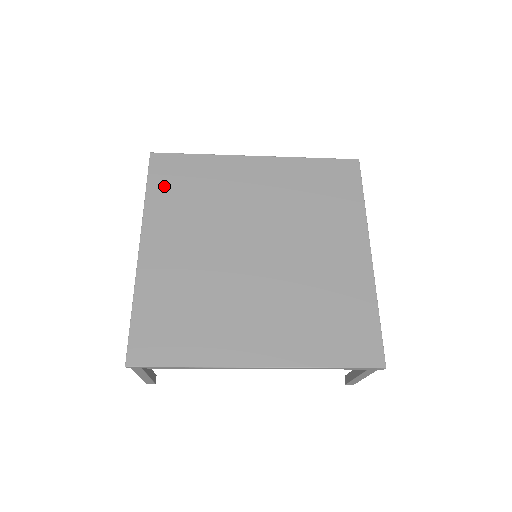
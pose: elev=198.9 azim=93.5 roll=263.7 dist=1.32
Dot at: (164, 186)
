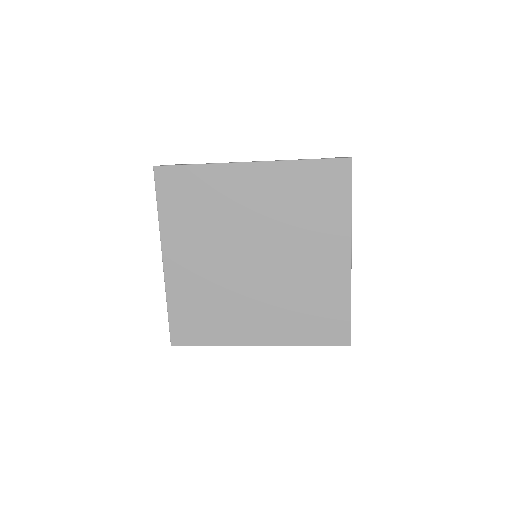
Dot at: (172, 202)
